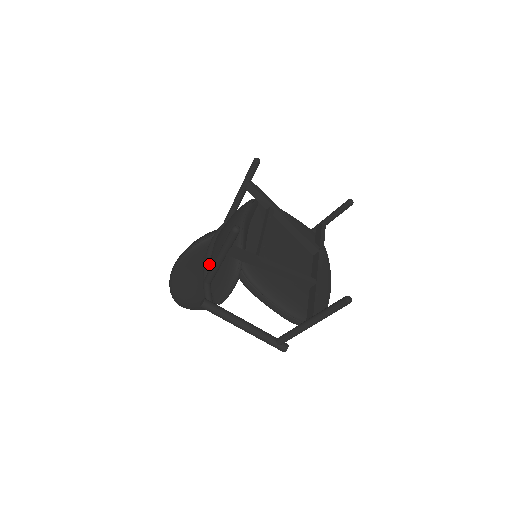
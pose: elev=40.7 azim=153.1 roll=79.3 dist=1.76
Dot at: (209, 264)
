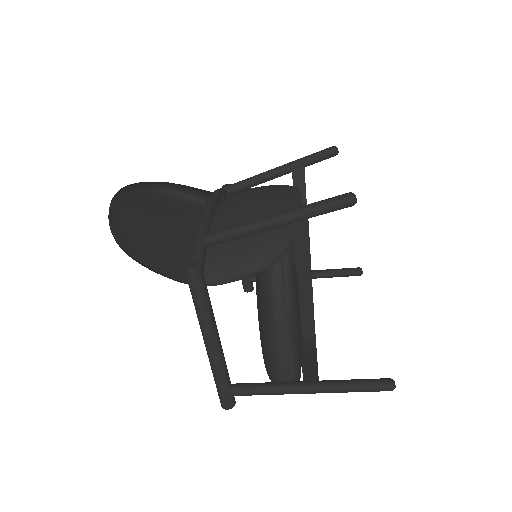
Dot at: (211, 221)
